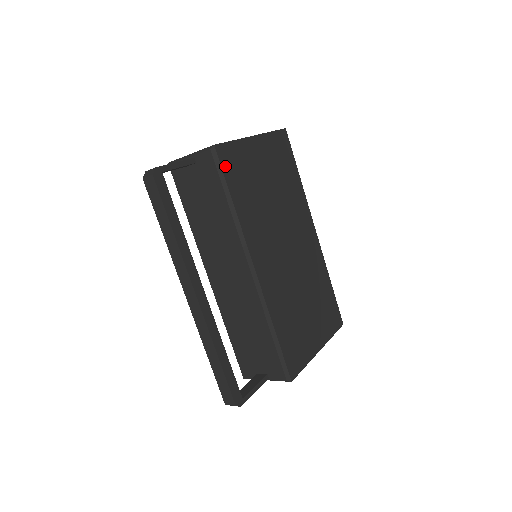
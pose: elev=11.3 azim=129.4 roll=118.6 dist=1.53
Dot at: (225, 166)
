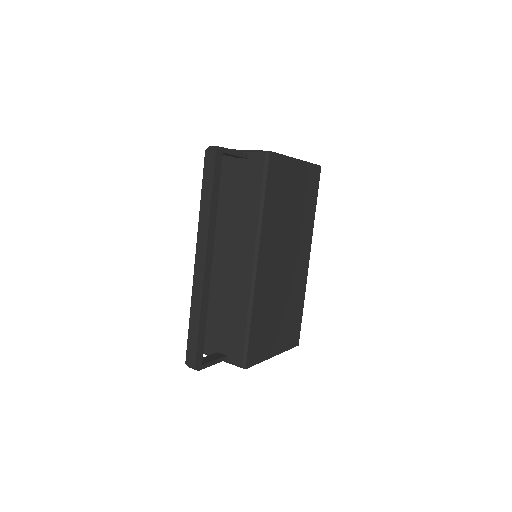
Dot at: (270, 171)
